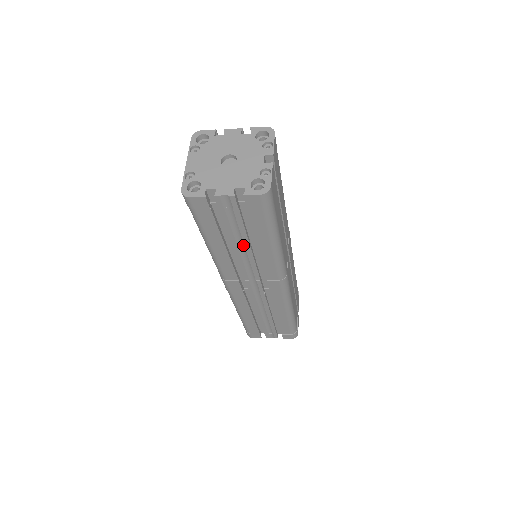
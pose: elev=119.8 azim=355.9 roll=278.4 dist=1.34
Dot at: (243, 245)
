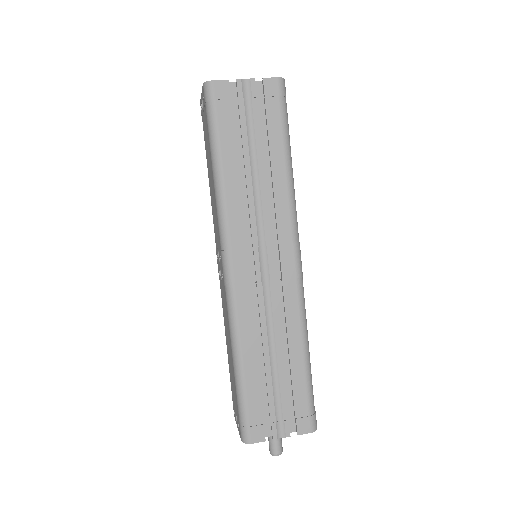
Dot at: (256, 166)
